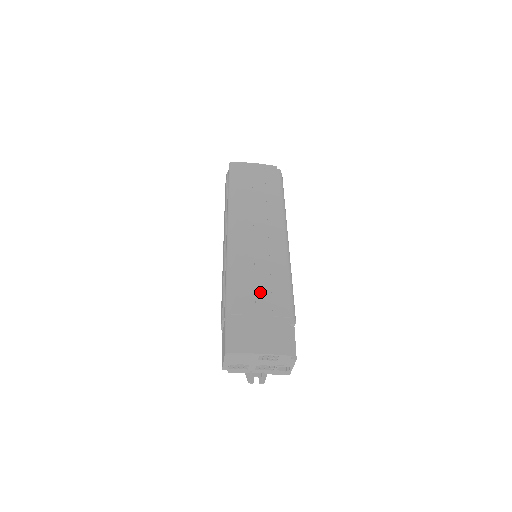
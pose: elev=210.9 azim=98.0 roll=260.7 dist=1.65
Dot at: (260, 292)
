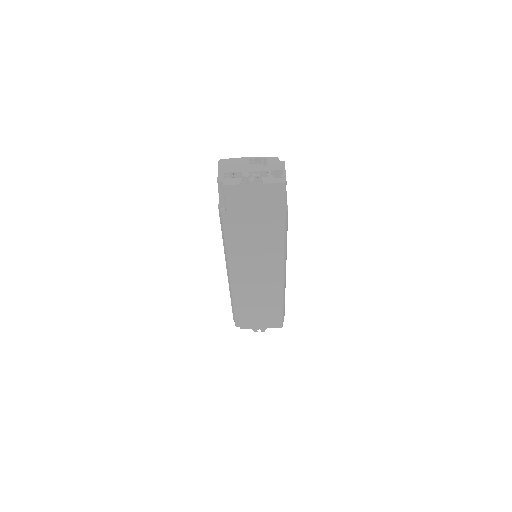
Dot at: occluded
